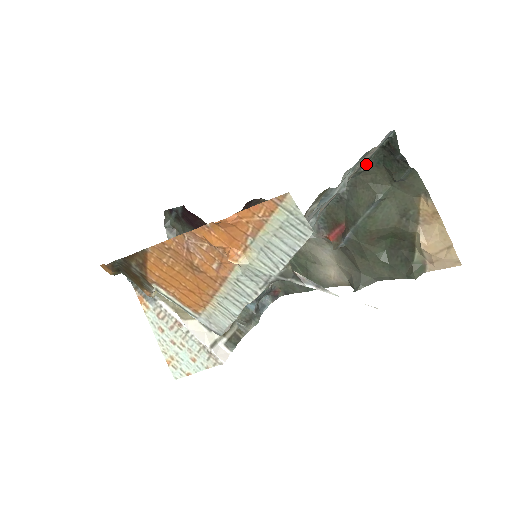
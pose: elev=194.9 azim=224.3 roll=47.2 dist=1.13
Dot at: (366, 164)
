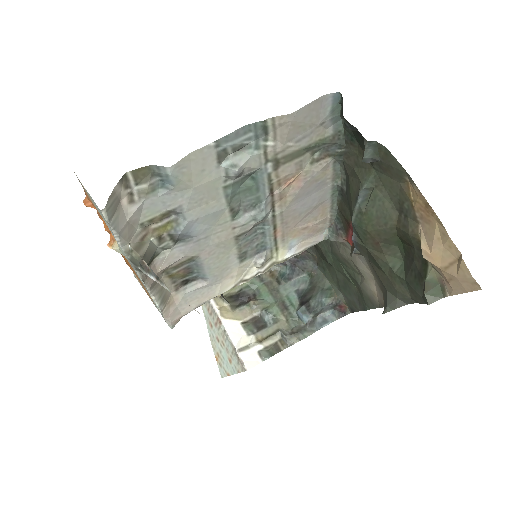
Dot at: (337, 143)
